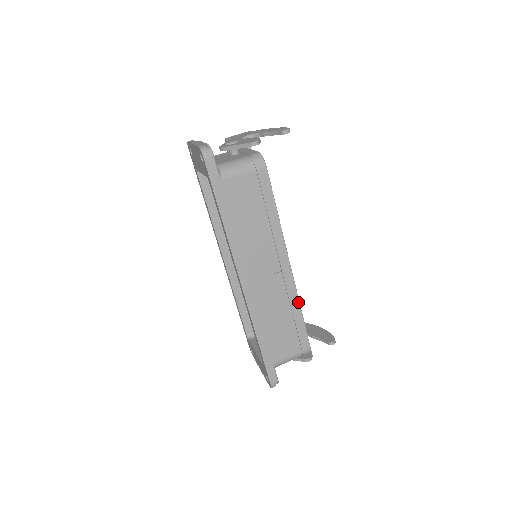
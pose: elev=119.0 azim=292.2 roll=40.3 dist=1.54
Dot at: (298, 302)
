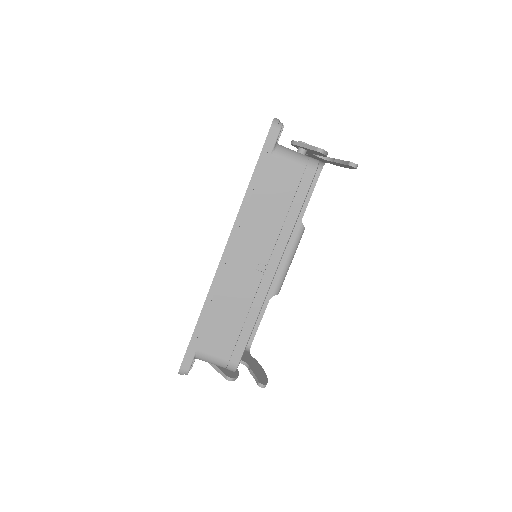
Dot at: (258, 312)
